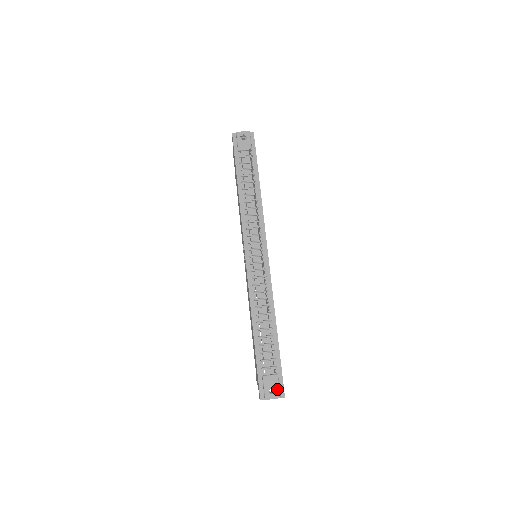
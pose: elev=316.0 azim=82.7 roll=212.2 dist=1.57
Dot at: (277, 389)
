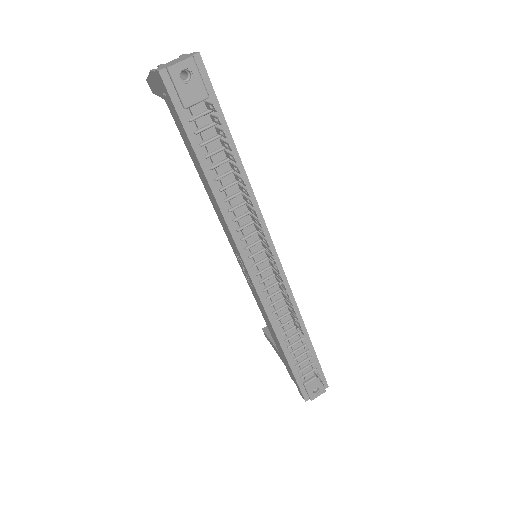
Dot at: (321, 387)
